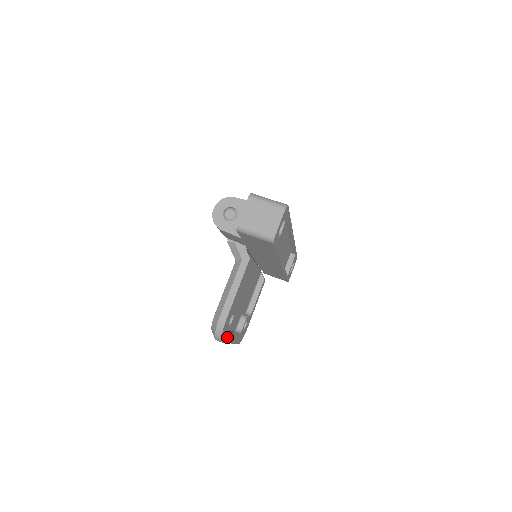
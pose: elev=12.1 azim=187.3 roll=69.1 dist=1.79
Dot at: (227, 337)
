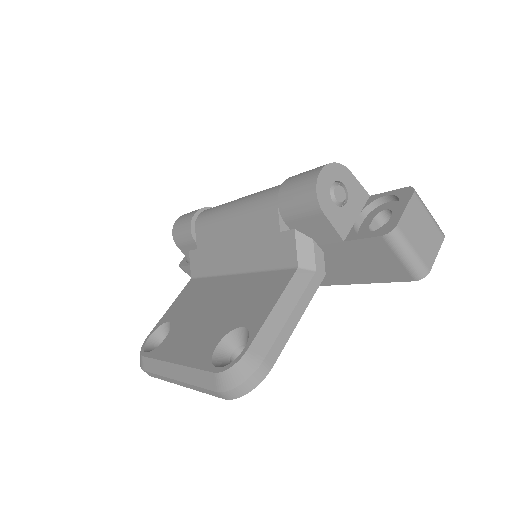
Dot at: occluded
